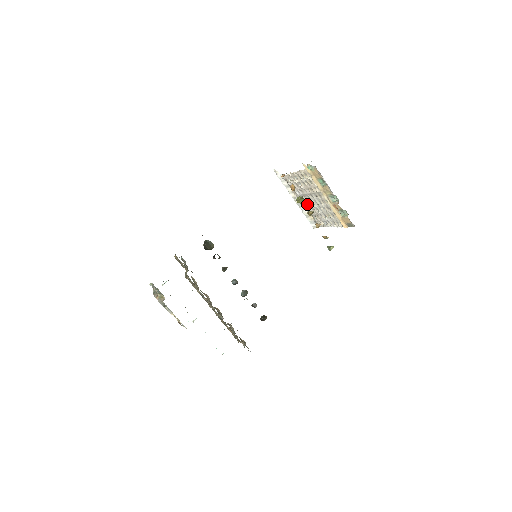
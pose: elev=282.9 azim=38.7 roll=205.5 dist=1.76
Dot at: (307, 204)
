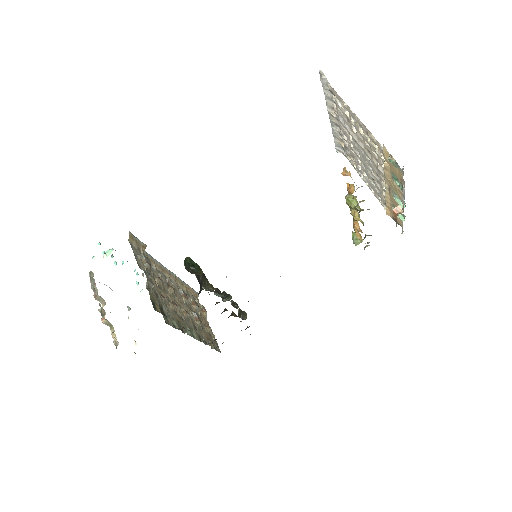
Dot at: (347, 138)
